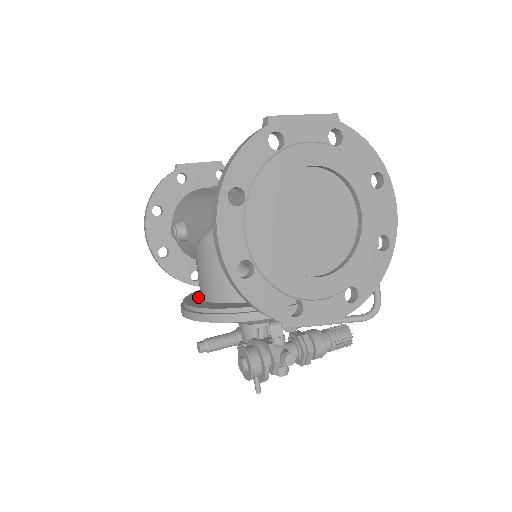
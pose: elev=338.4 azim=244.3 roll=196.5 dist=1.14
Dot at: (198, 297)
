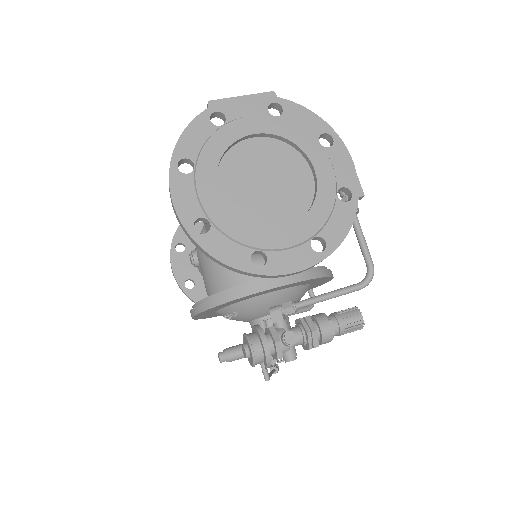
Dot at: occluded
